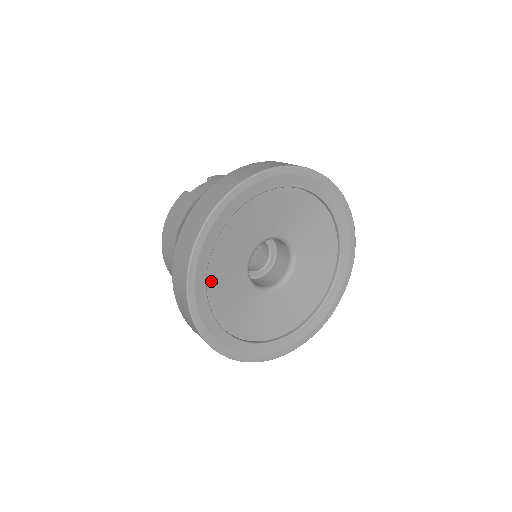
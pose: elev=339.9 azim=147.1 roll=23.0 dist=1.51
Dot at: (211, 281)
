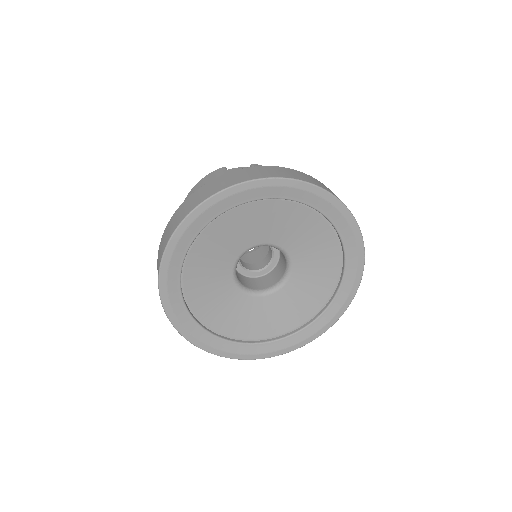
Dot at: (192, 257)
